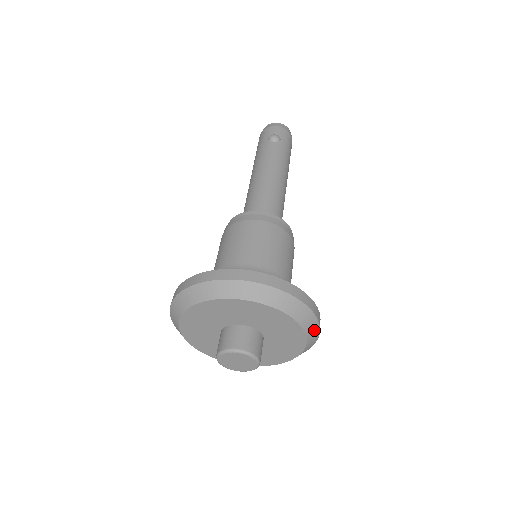
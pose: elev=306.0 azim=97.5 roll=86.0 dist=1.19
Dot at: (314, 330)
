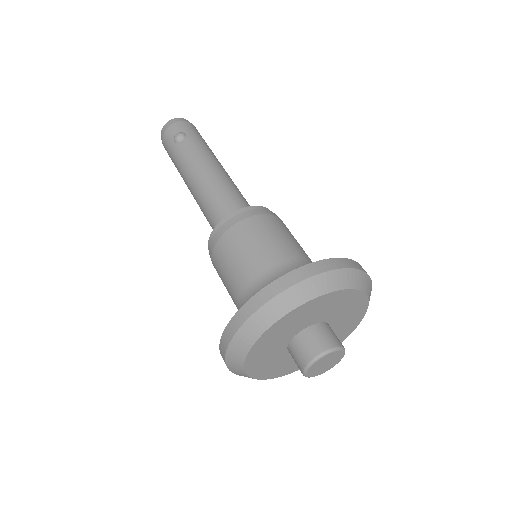
Dot at: (367, 282)
